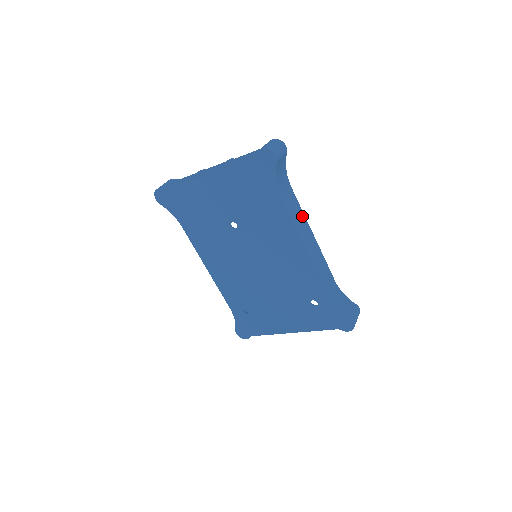
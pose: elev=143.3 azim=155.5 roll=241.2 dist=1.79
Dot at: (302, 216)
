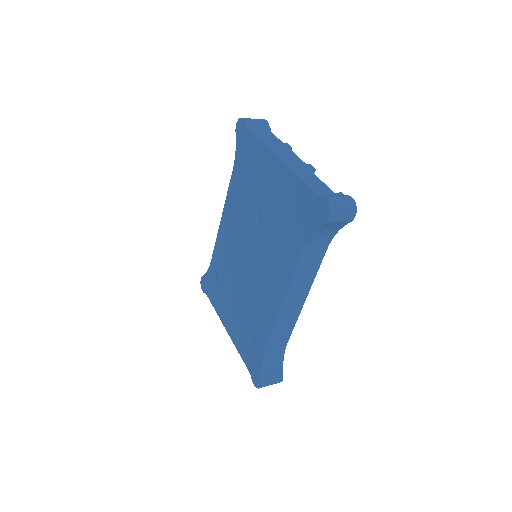
Dot at: (311, 277)
